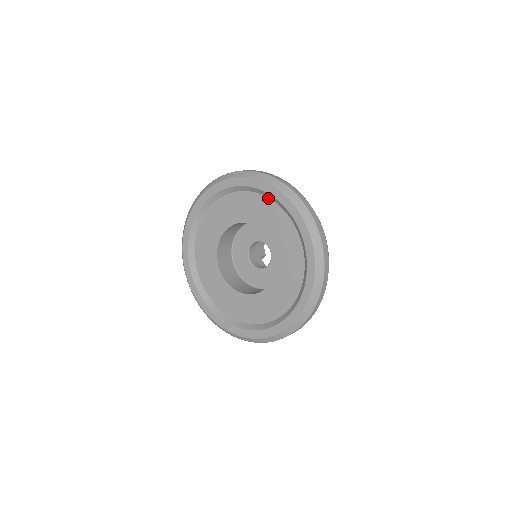
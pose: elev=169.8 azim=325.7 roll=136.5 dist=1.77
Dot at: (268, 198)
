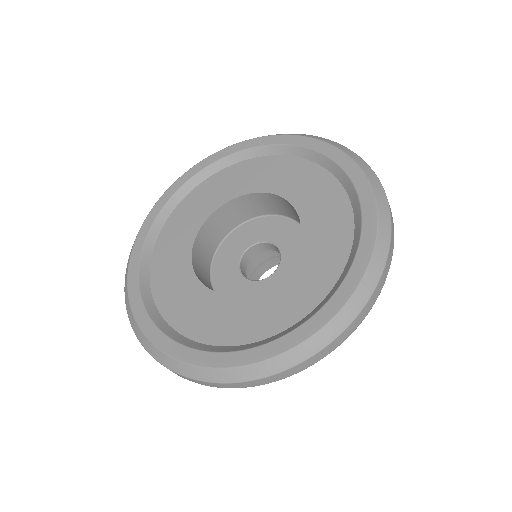
Dot at: (253, 158)
